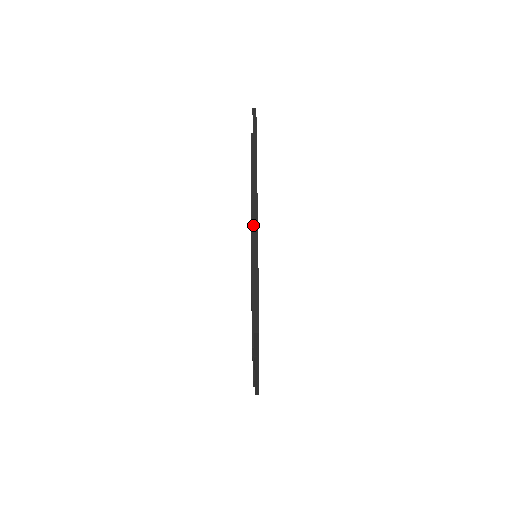
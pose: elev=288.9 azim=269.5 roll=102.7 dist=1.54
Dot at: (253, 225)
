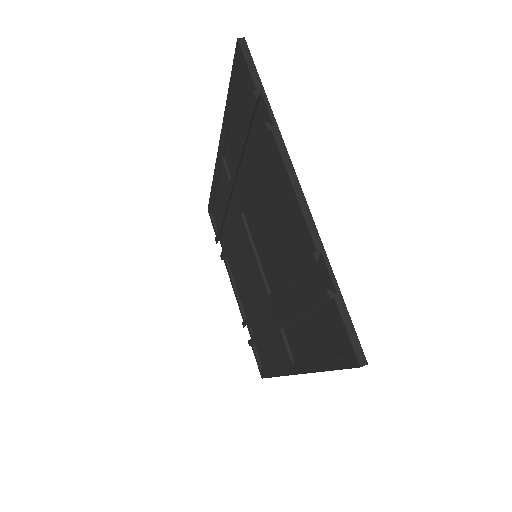
Dot at: (220, 135)
